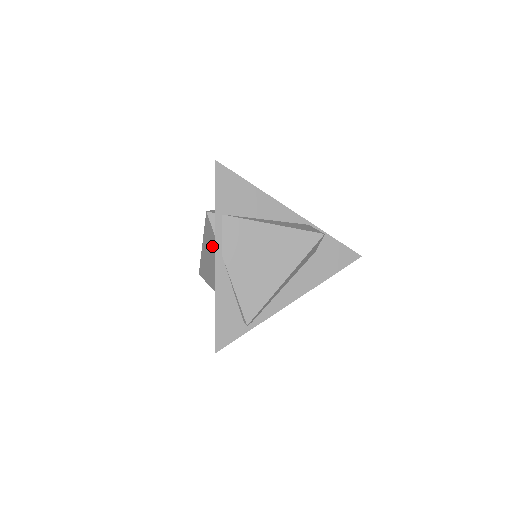
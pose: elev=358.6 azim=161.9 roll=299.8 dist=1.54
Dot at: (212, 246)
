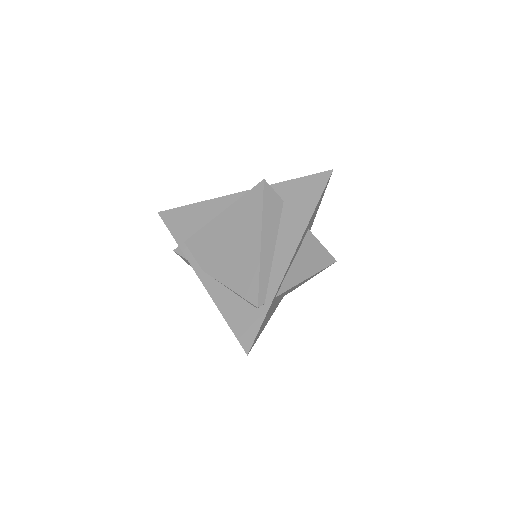
Dot at: occluded
